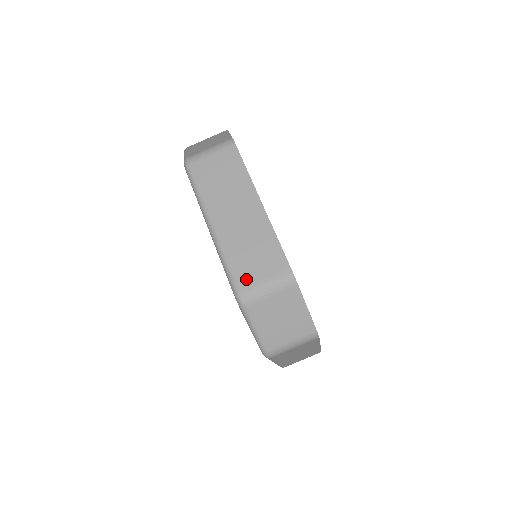
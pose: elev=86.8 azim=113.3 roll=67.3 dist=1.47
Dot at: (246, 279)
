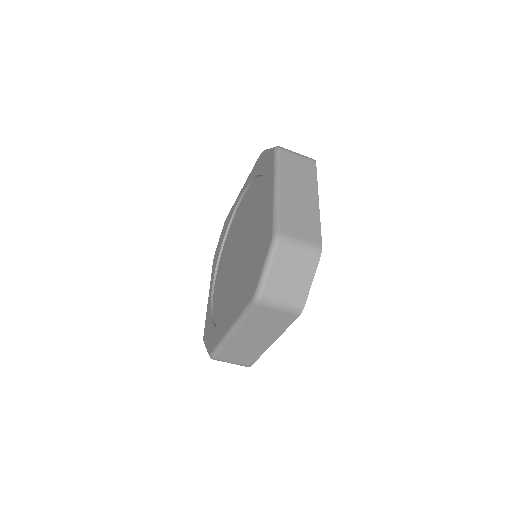
Dot at: (224, 358)
